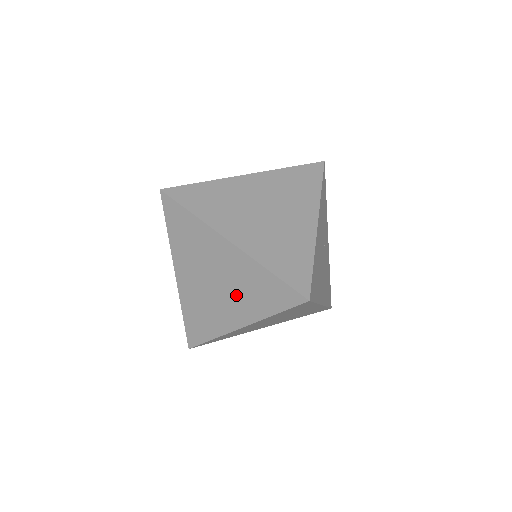
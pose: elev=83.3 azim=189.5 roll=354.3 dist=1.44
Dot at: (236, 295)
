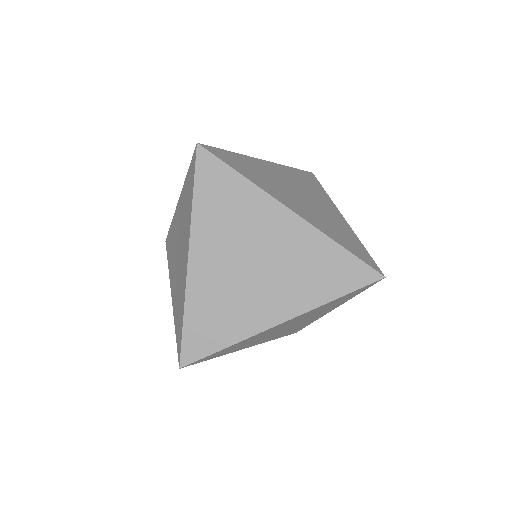
Dot at: (285, 279)
